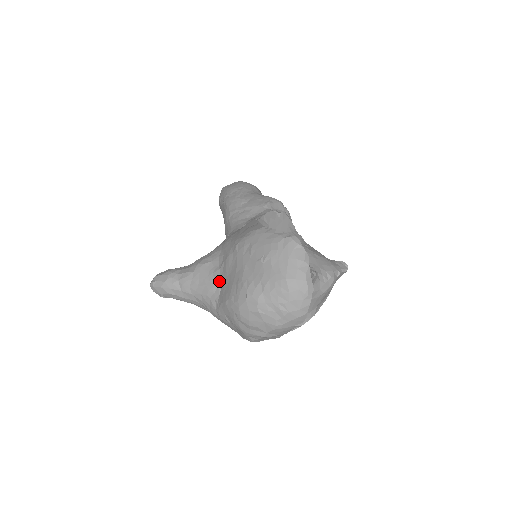
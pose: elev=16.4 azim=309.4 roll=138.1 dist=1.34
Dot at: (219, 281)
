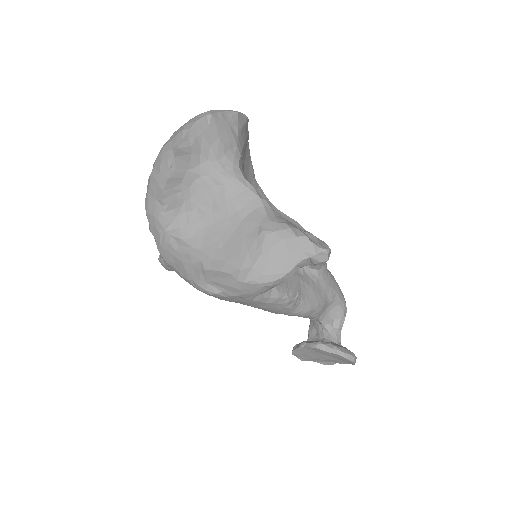
Dot at: occluded
